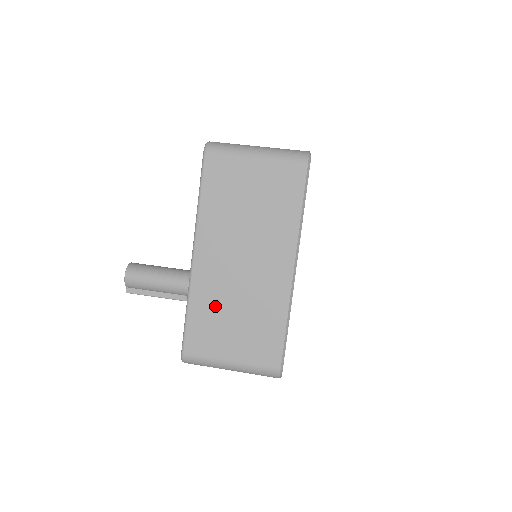
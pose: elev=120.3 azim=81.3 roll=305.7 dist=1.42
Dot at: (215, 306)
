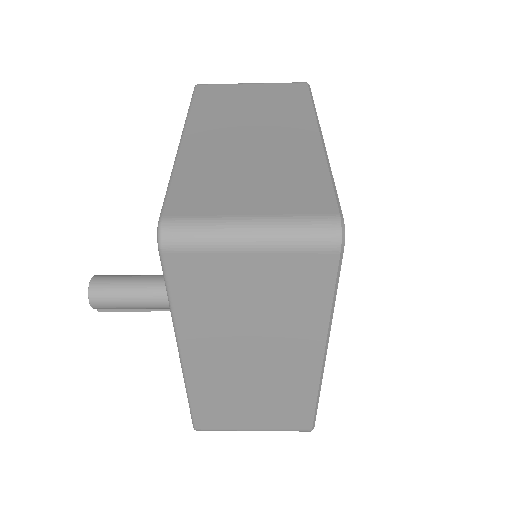
Dot at: (224, 396)
